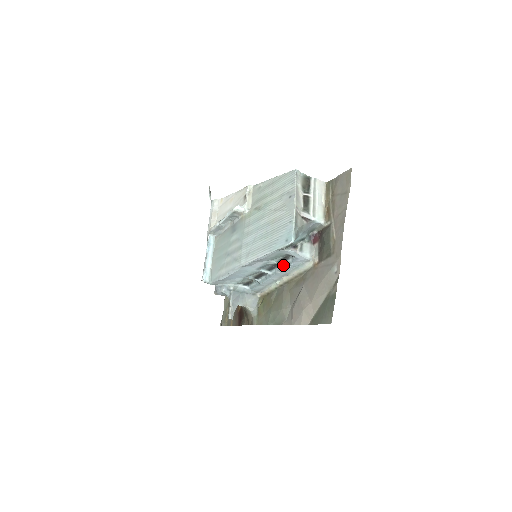
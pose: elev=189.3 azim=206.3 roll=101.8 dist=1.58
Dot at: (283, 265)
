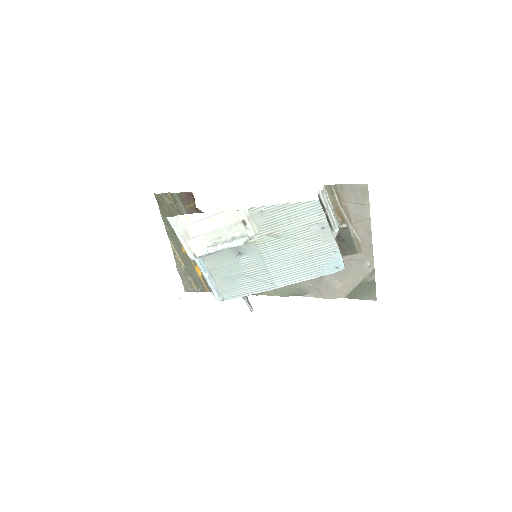
Dot at: occluded
